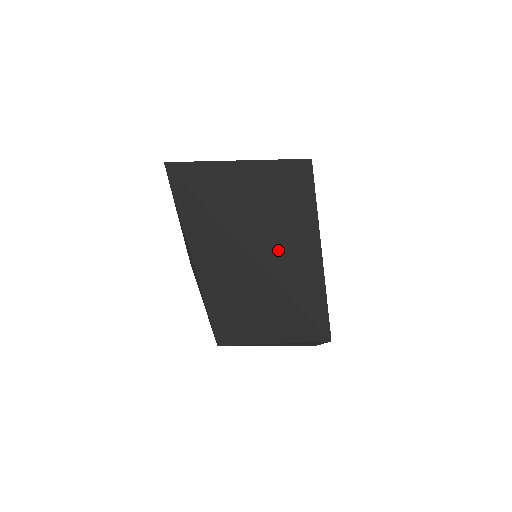
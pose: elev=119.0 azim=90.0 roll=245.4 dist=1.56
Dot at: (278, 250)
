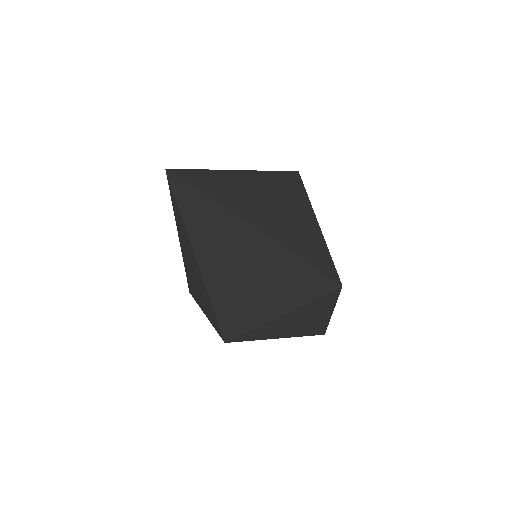
Dot at: (279, 225)
